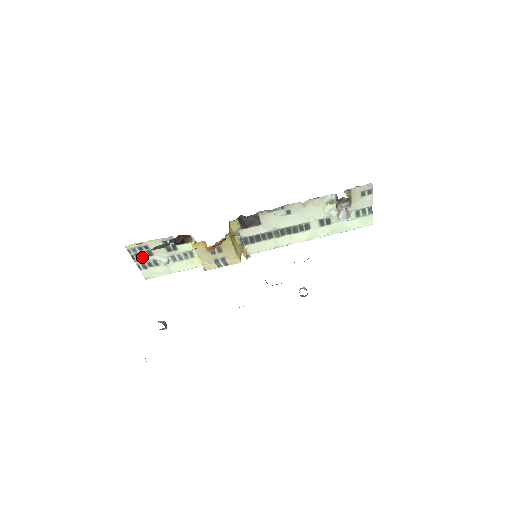
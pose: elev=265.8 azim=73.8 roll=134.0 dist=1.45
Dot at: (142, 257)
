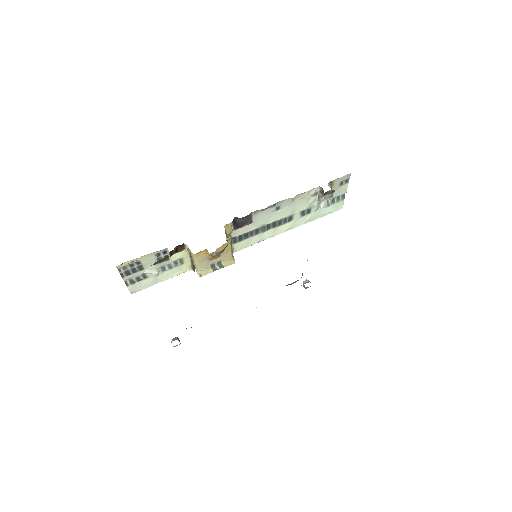
Dot at: (132, 273)
